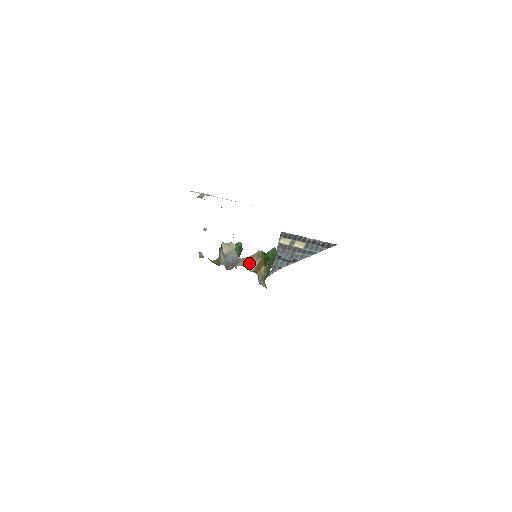
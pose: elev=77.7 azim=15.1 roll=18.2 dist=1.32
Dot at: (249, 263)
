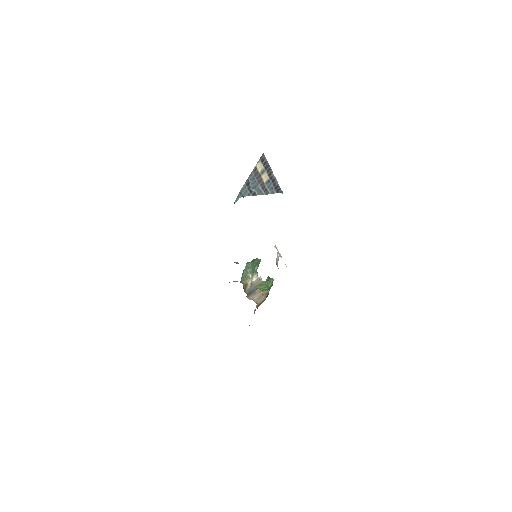
Dot at: (259, 300)
